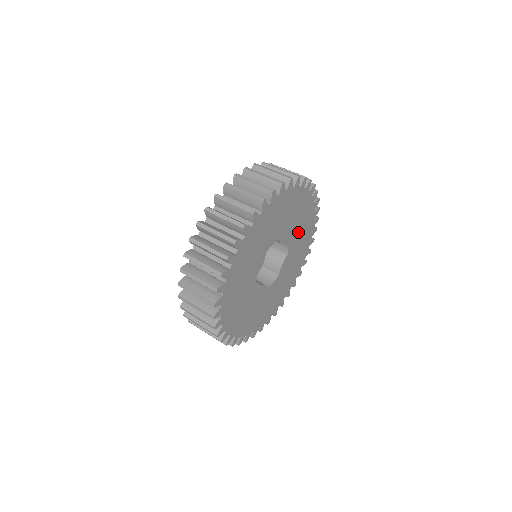
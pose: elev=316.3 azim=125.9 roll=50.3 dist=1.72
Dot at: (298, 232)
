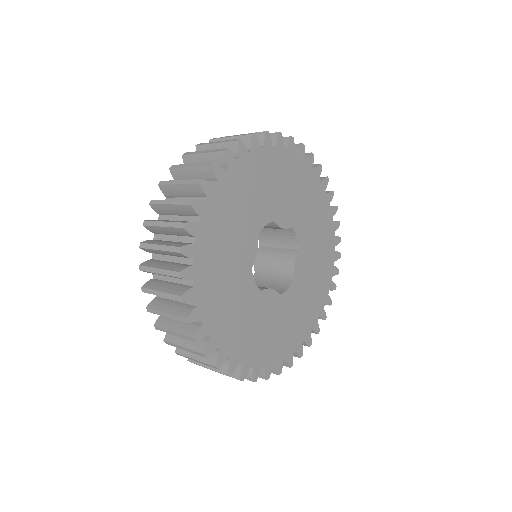
Dot at: (307, 219)
